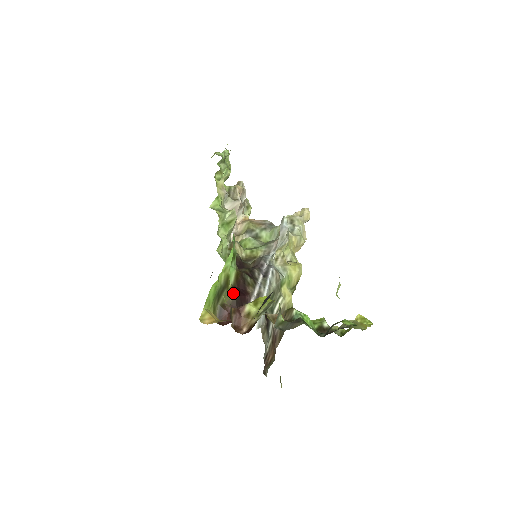
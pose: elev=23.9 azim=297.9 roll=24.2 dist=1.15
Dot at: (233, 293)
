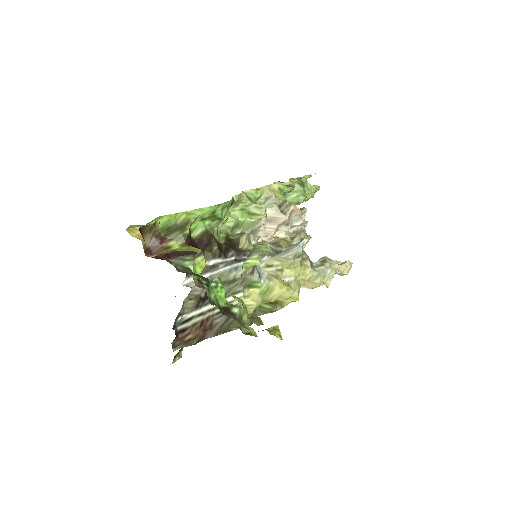
Dot at: (184, 240)
